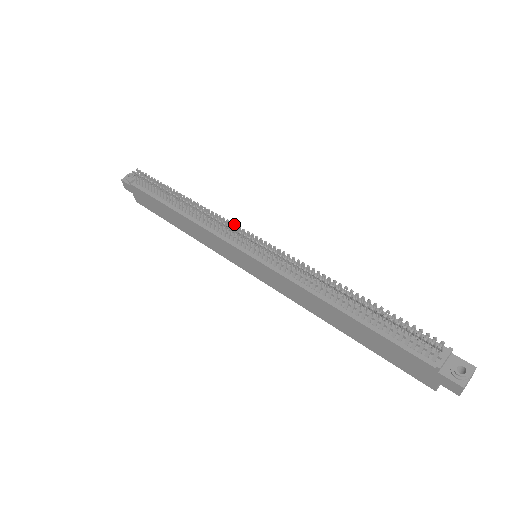
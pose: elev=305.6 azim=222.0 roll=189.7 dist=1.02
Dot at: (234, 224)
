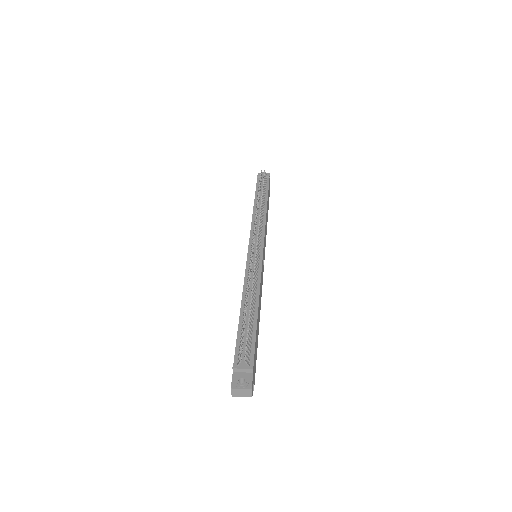
Dot at: (258, 228)
